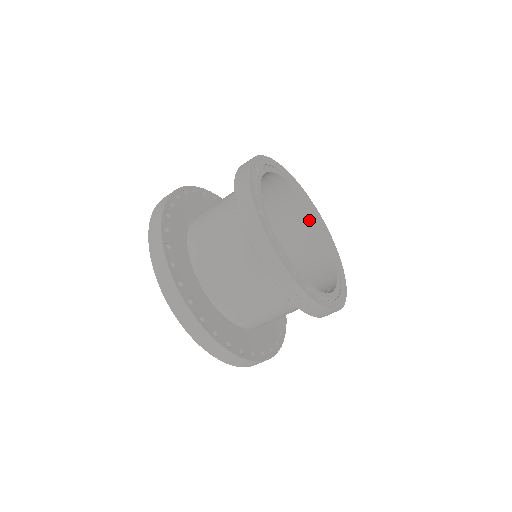
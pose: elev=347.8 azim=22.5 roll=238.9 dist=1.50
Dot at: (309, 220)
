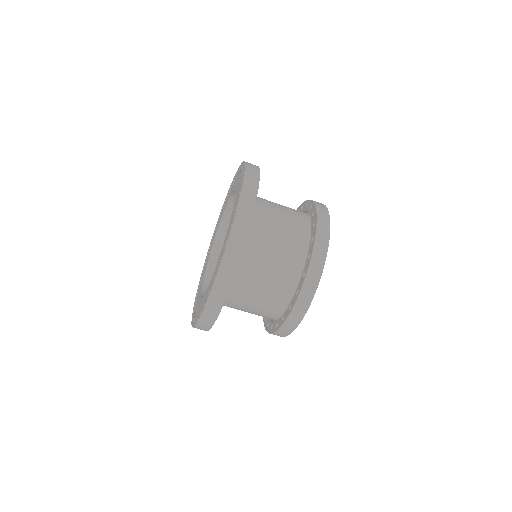
Dot at: occluded
